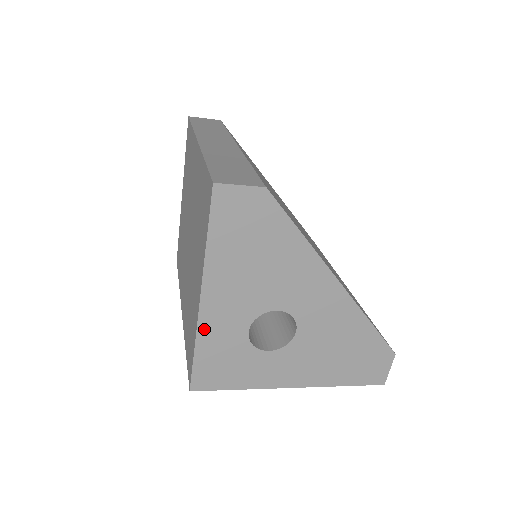
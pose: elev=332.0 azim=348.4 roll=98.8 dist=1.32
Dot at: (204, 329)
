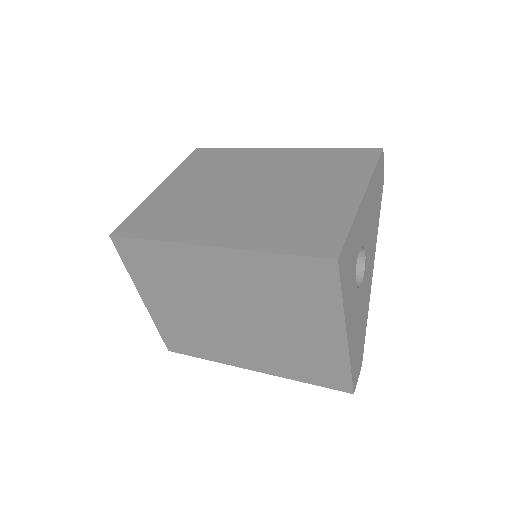
Dot at: (357, 218)
